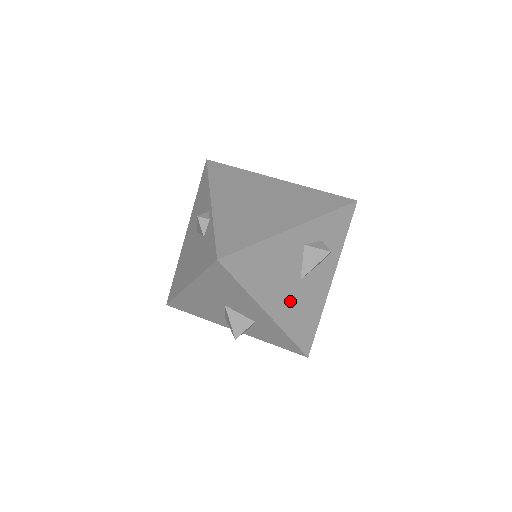
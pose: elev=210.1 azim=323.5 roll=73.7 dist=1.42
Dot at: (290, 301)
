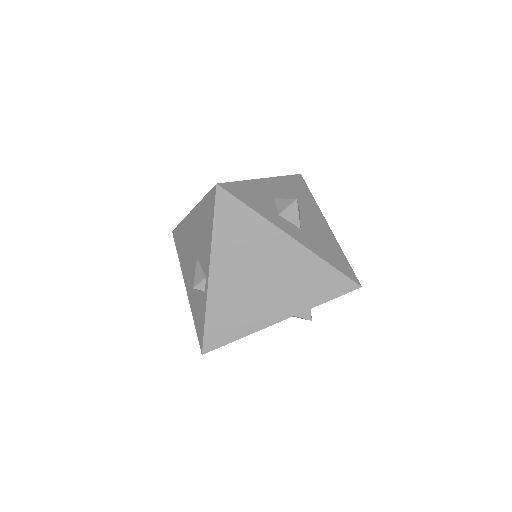
Dot at: occluded
